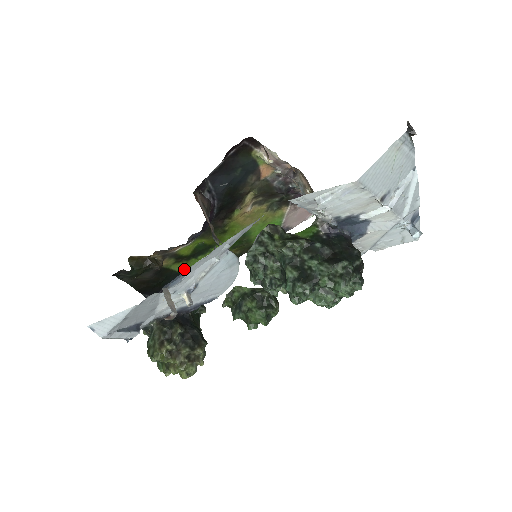
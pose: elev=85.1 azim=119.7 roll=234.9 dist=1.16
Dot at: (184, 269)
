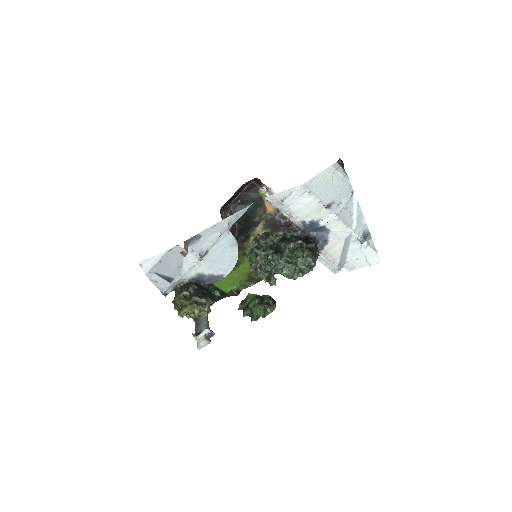
Dot at: (216, 282)
